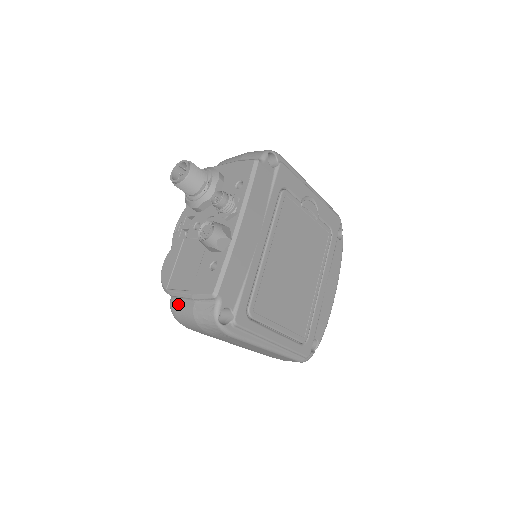
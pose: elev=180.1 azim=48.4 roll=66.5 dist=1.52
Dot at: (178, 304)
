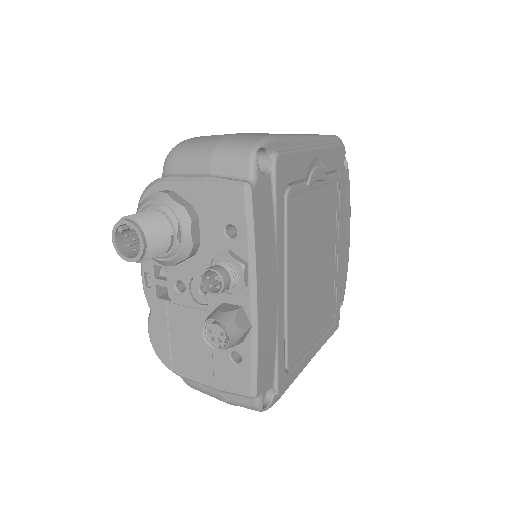
Dot at: (196, 385)
